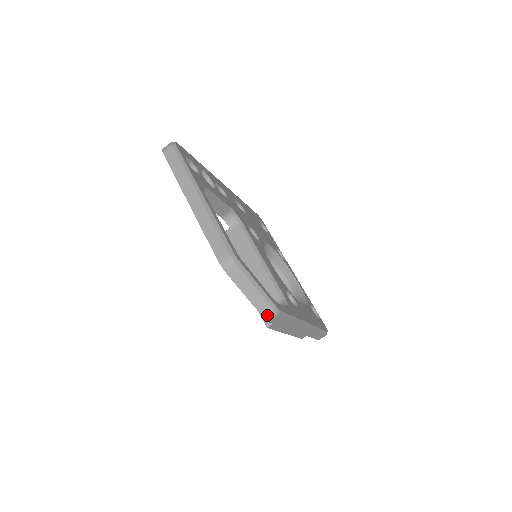
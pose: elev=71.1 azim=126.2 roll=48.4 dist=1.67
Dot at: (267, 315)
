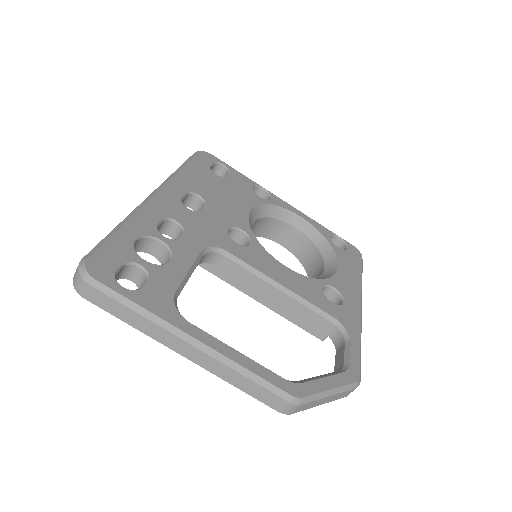
Dot at: occluded
